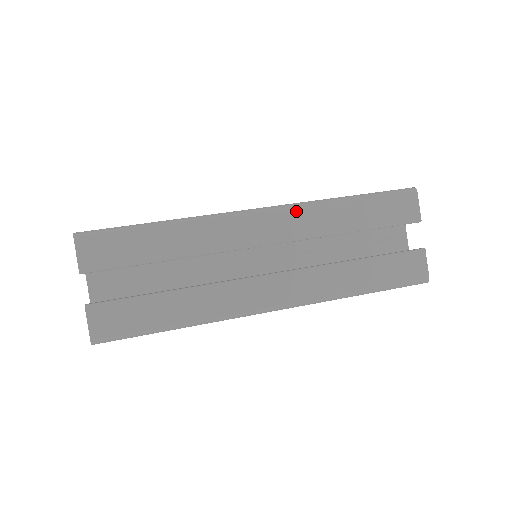
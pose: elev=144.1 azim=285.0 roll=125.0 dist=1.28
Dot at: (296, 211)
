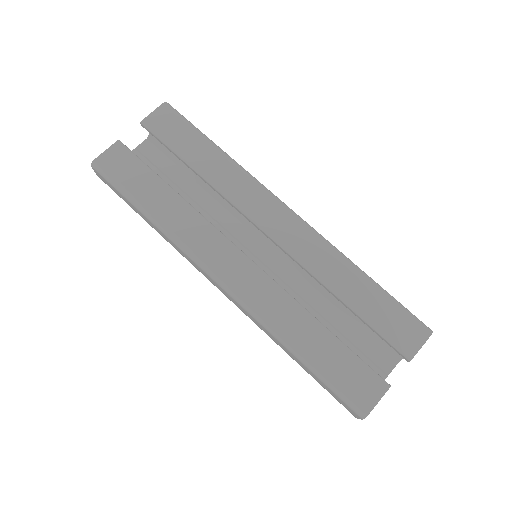
Dot at: (315, 238)
